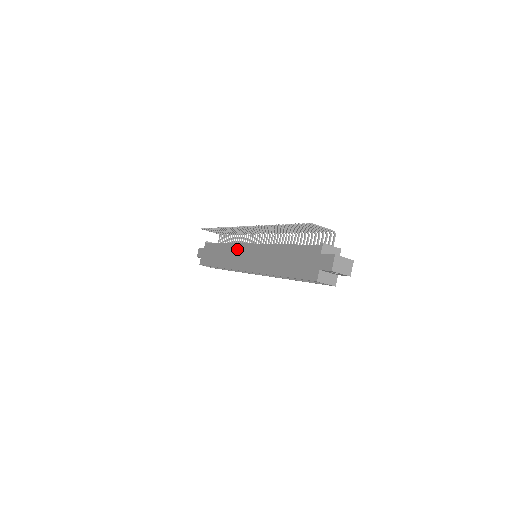
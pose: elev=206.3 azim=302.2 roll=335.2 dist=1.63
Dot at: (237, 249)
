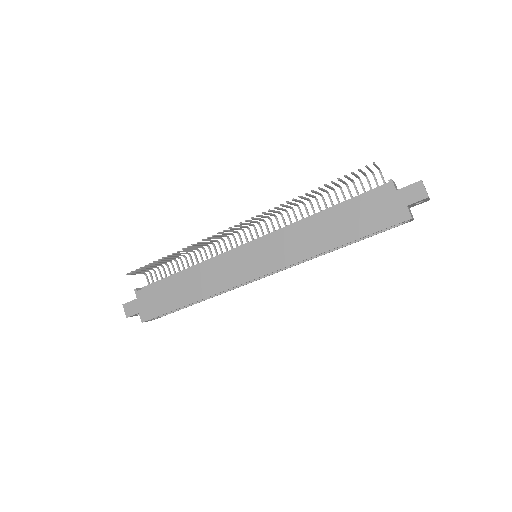
Dot at: (222, 263)
